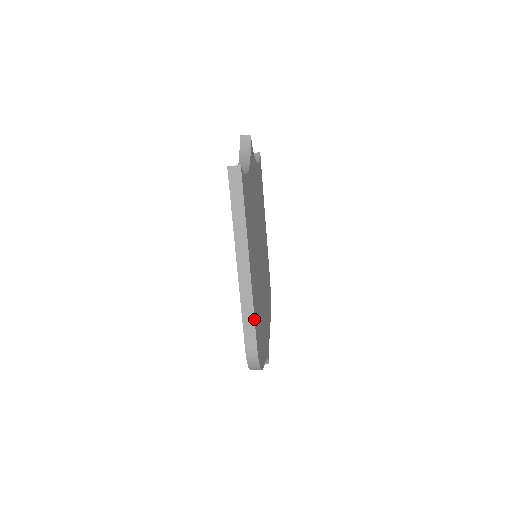
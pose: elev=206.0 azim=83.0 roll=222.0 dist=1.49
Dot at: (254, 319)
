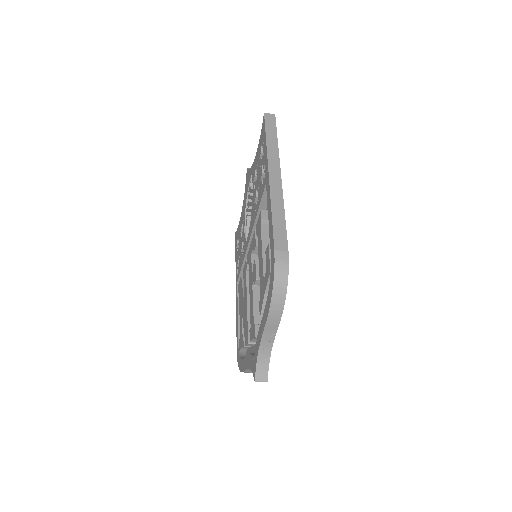
Dot at: (285, 220)
